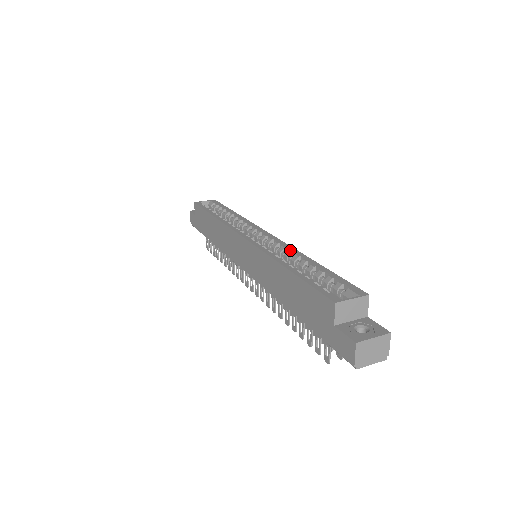
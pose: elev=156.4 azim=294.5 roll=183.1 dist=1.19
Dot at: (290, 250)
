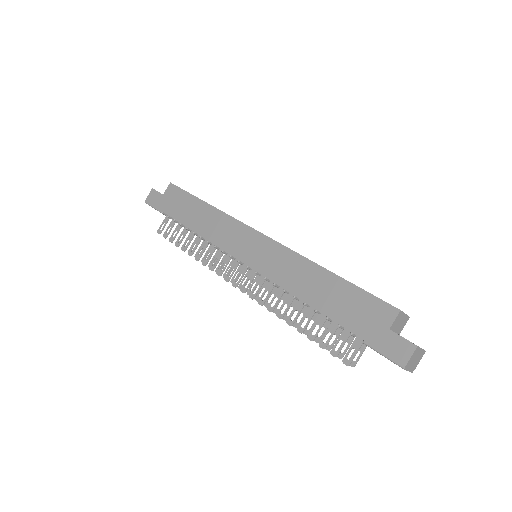
Dot at: occluded
